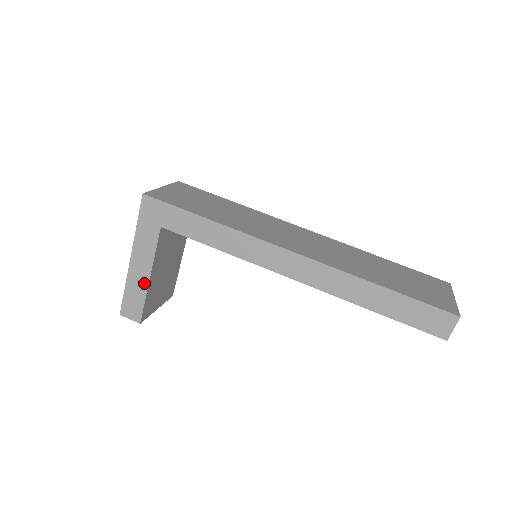
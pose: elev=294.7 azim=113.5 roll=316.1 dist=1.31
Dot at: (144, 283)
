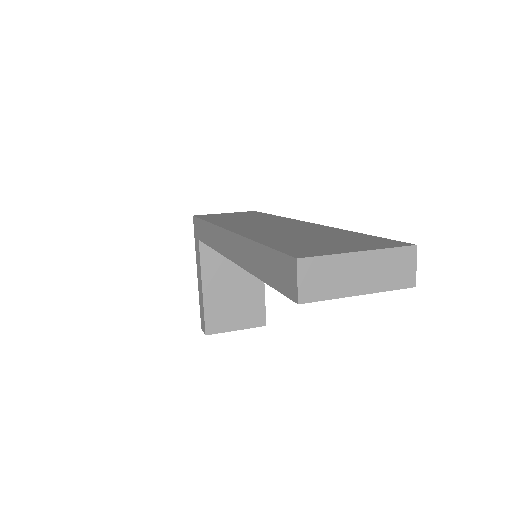
Dot at: (202, 295)
